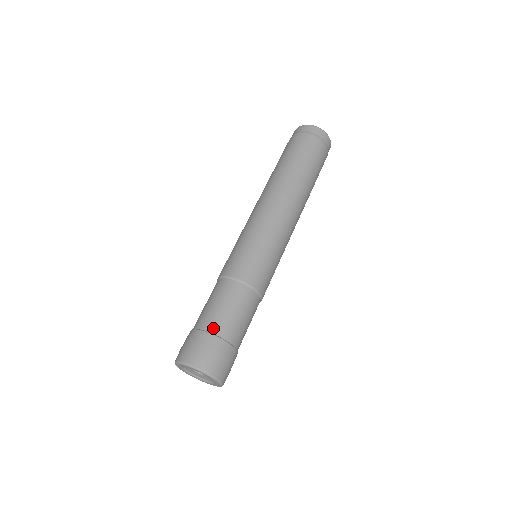
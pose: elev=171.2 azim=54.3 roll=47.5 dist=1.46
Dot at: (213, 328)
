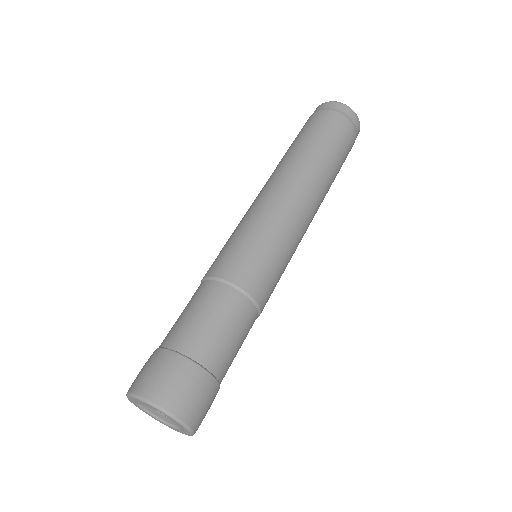
Dot at: (162, 342)
